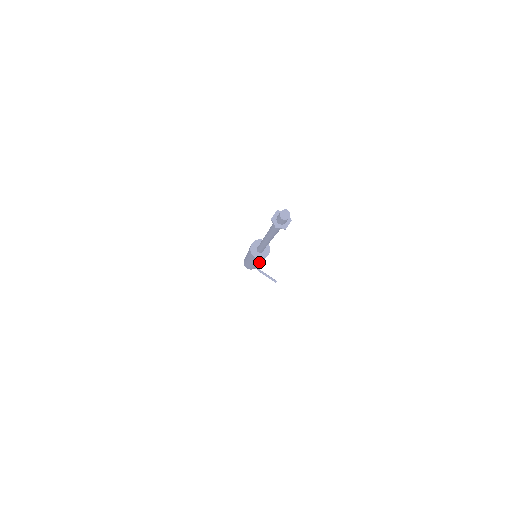
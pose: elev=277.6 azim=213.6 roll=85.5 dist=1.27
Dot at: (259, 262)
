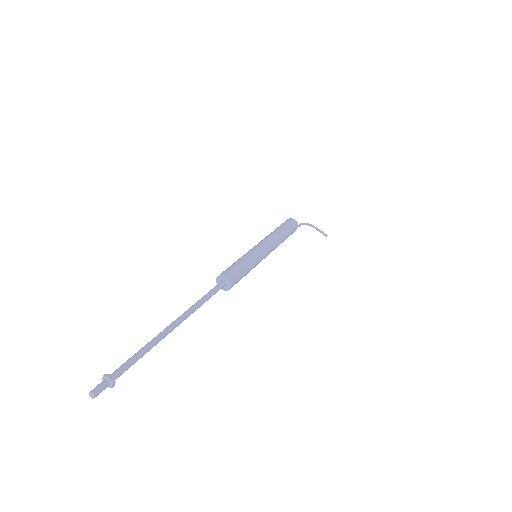
Dot at: occluded
